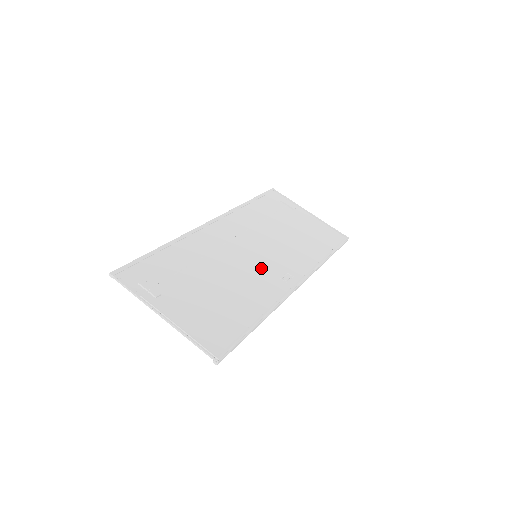
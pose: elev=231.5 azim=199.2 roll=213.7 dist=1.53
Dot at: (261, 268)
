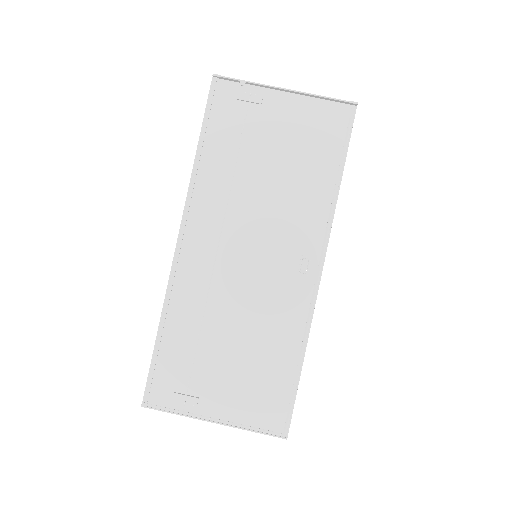
Dot at: (270, 275)
